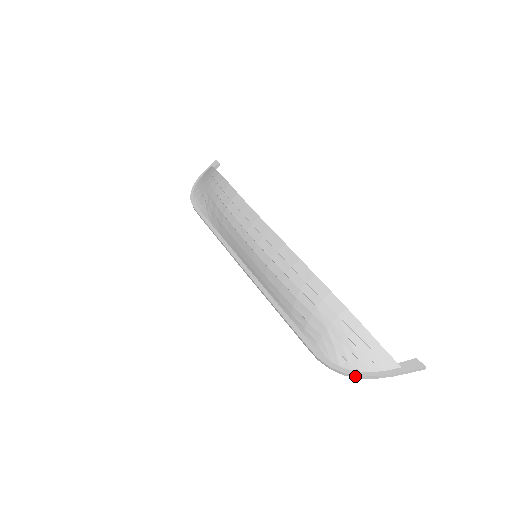
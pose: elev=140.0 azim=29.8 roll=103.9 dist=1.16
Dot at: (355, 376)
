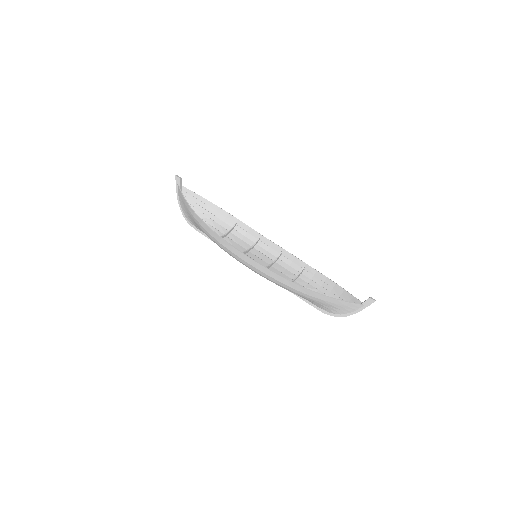
Dot at: (345, 316)
